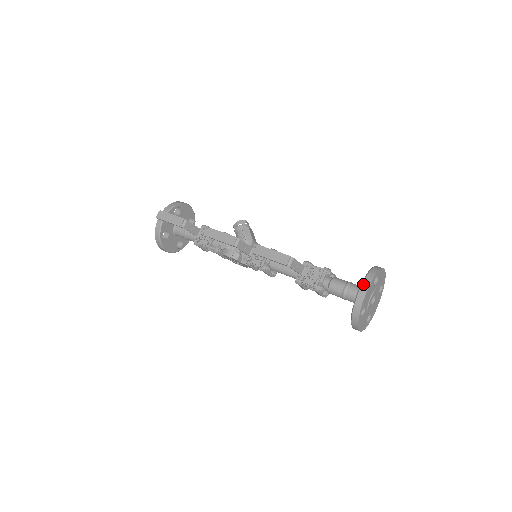
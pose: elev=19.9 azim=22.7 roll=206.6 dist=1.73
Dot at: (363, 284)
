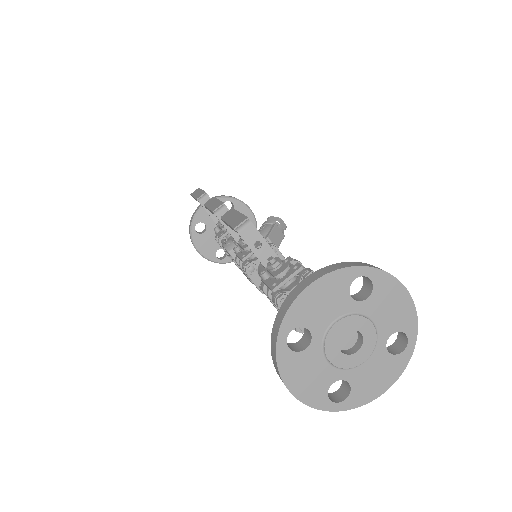
Dot at: (315, 272)
